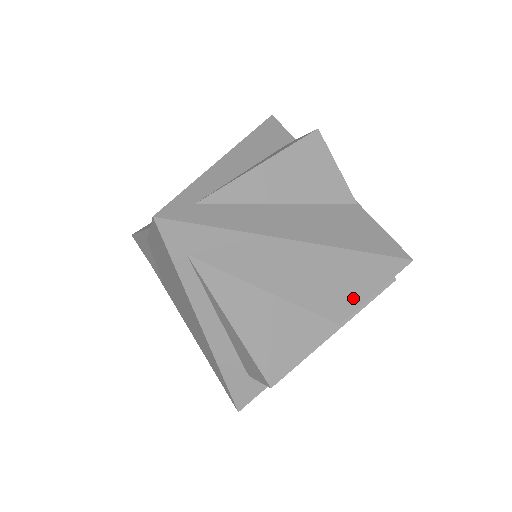
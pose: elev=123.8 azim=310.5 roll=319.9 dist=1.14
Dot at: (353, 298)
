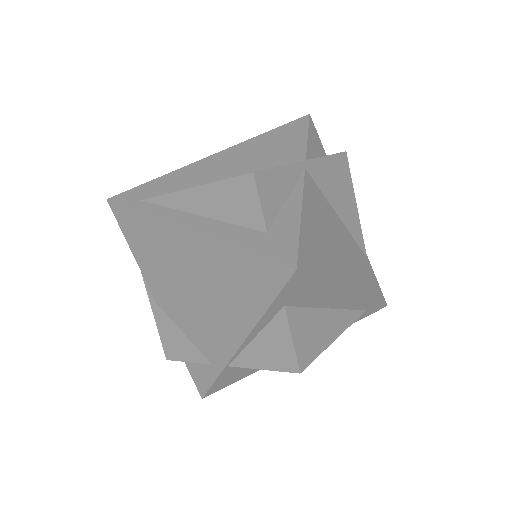
Dot at: (294, 146)
